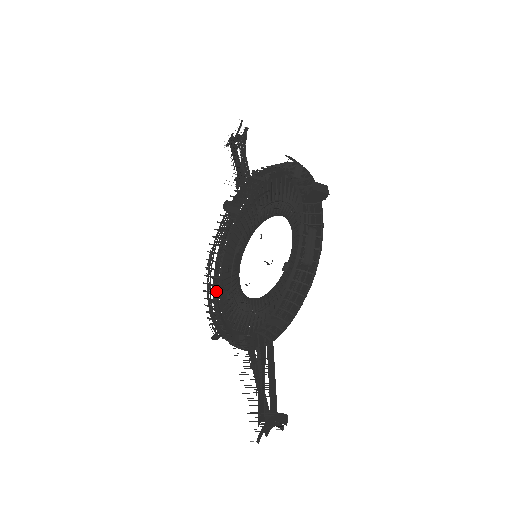
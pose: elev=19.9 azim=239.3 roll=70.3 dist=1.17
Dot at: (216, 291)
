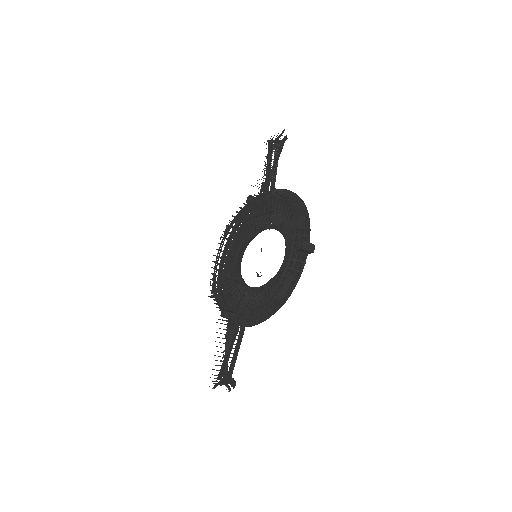
Dot at: (224, 257)
